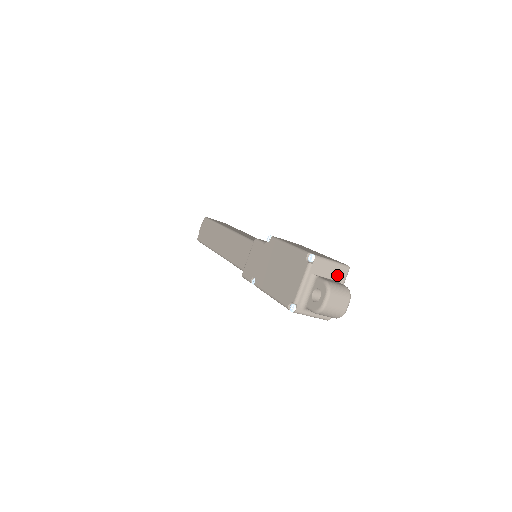
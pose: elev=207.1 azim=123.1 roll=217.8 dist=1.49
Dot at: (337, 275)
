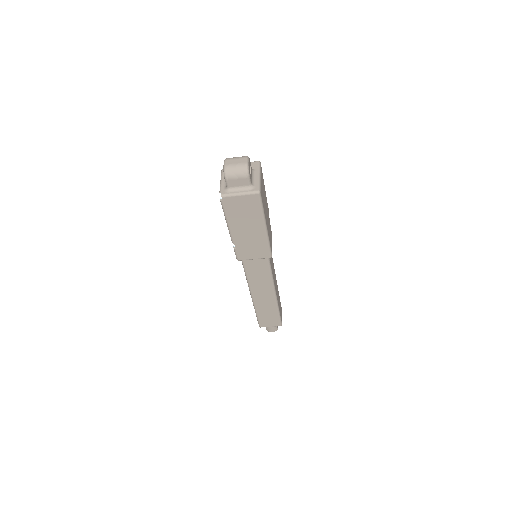
Dot at: occluded
